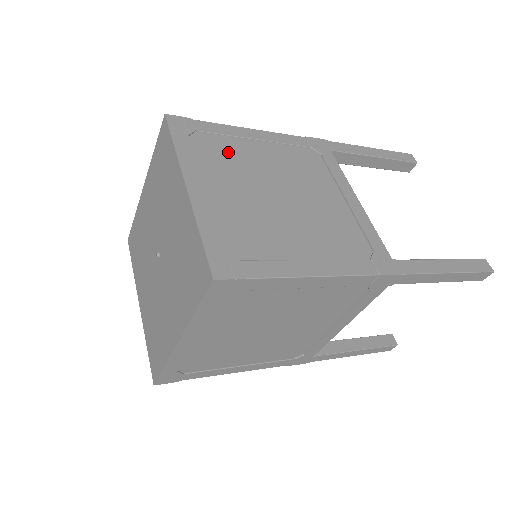
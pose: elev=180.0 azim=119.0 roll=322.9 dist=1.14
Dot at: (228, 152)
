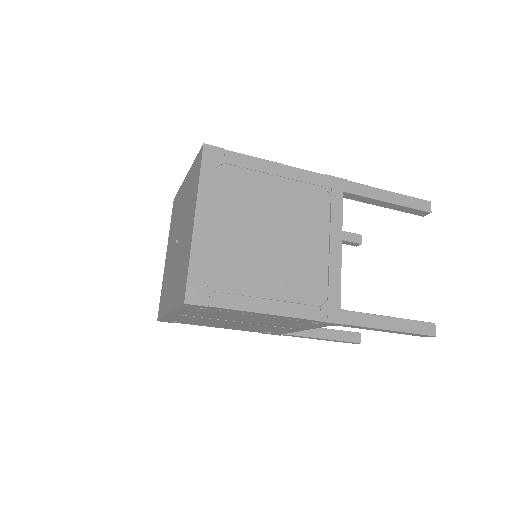
Dot at: occluded
